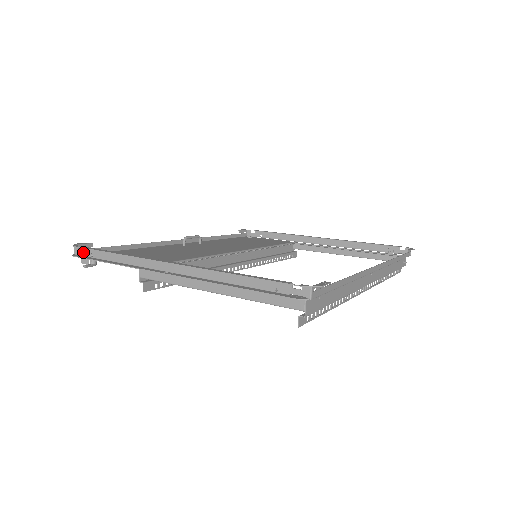
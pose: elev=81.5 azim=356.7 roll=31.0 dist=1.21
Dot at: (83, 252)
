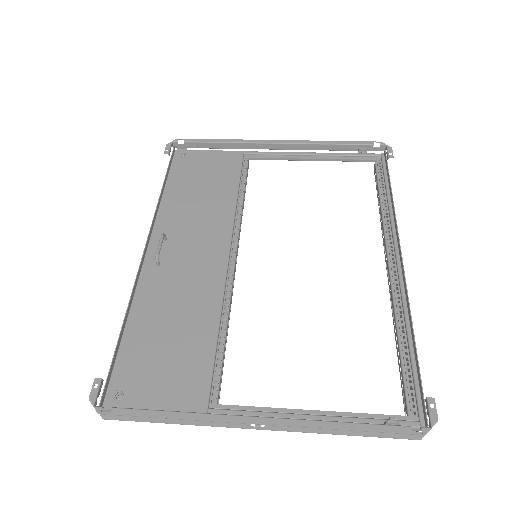
Dot at: (114, 411)
